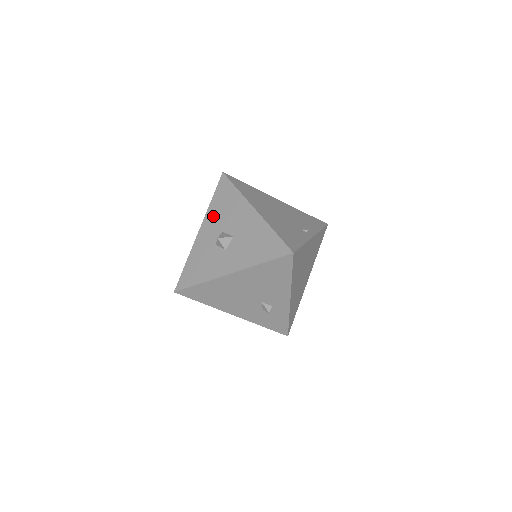
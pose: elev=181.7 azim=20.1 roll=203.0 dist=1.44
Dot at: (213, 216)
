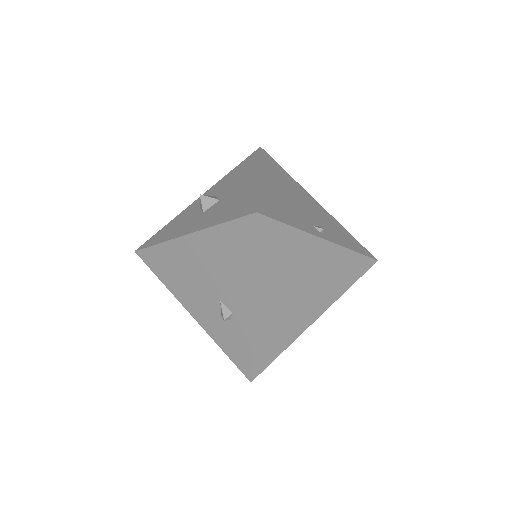
Dot at: (221, 183)
